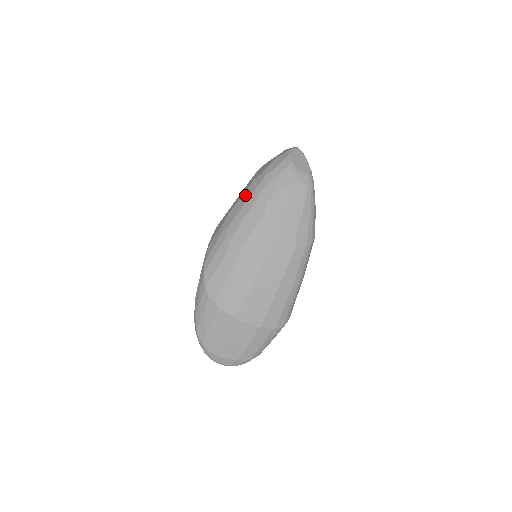
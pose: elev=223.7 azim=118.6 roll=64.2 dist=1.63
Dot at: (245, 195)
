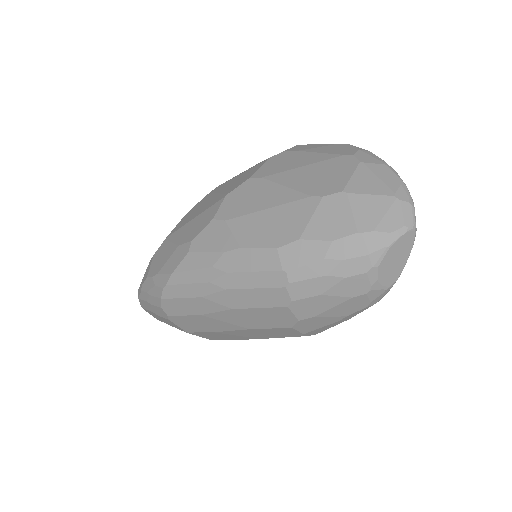
Dot at: (274, 257)
